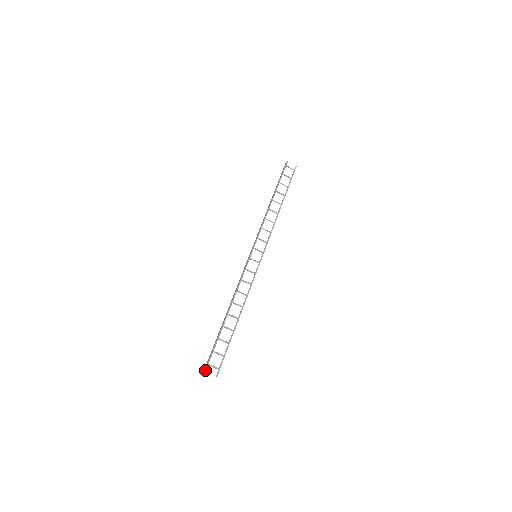
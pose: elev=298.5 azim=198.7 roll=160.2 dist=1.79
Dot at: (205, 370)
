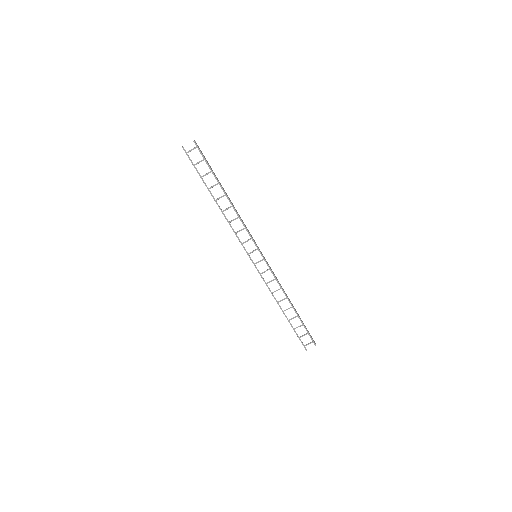
Dot at: (306, 350)
